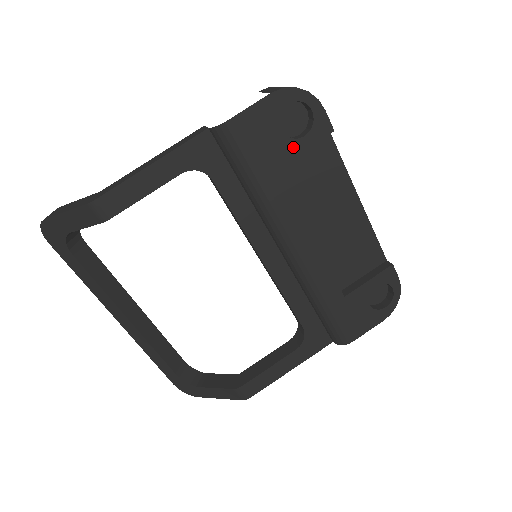
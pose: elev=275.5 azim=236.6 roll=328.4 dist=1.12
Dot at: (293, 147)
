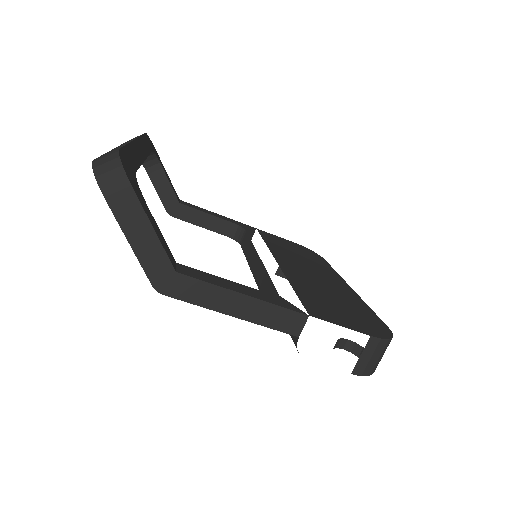
Dot at: occluded
